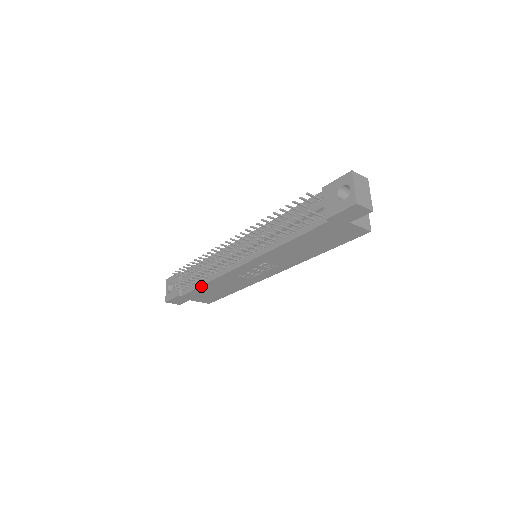
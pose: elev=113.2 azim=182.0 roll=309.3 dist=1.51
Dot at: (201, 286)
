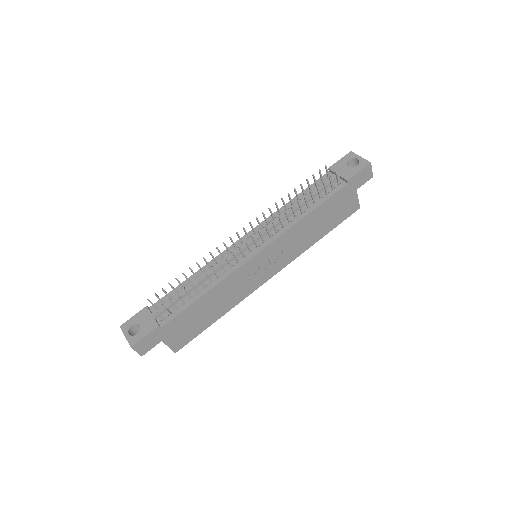
Dot at: (196, 300)
